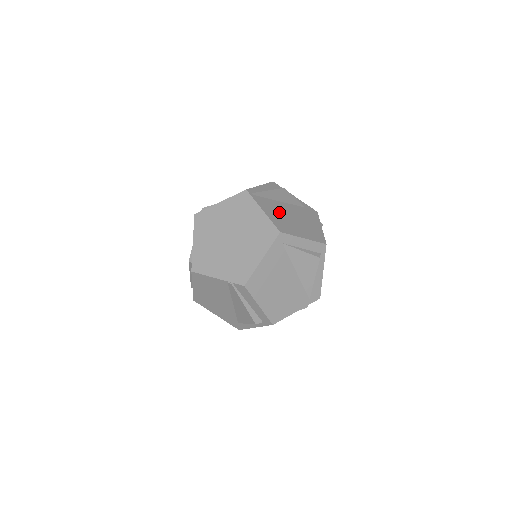
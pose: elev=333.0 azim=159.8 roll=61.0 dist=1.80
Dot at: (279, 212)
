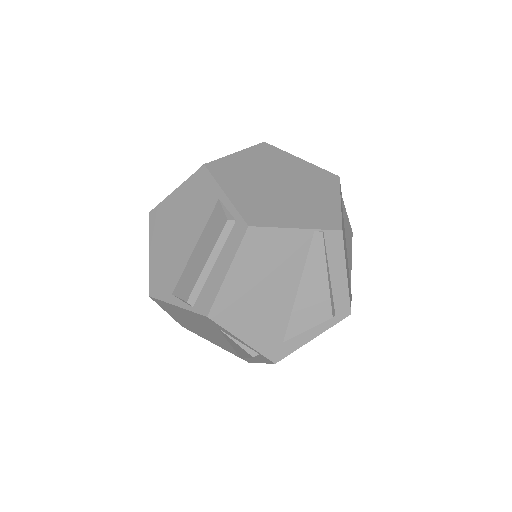
Dot at: occluded
